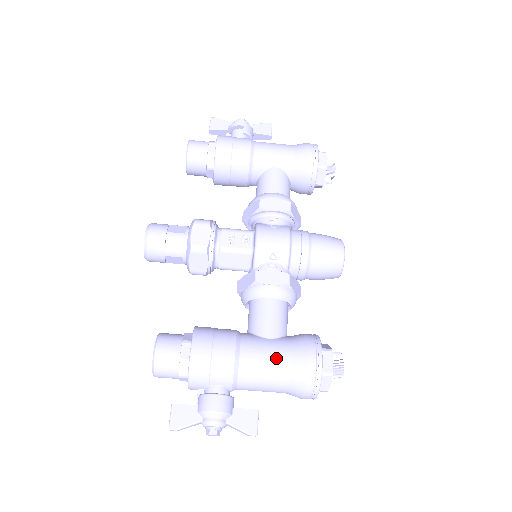
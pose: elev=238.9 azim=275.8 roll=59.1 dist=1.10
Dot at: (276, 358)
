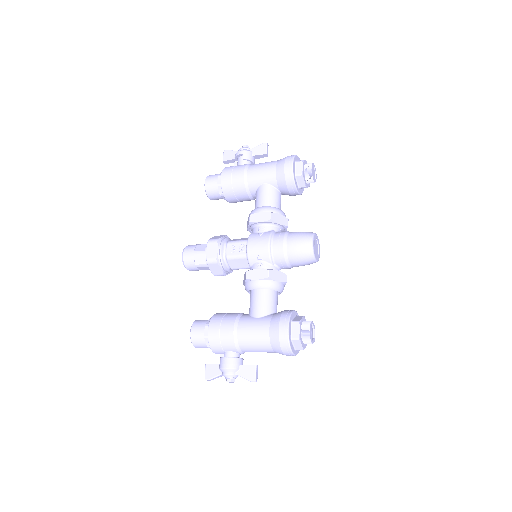
Dot at: (259, 331)
